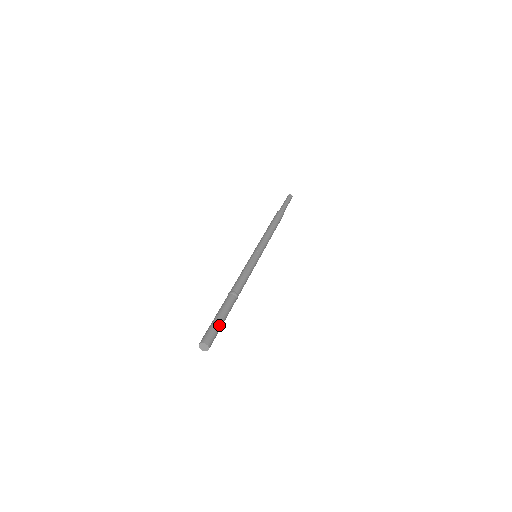
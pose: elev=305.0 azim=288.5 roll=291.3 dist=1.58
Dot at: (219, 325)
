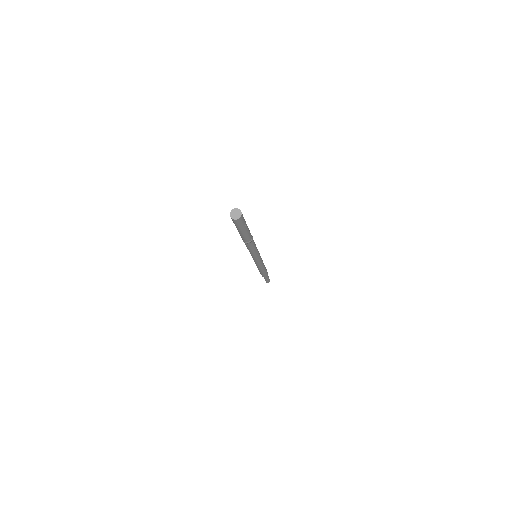
Dot at: occluded
